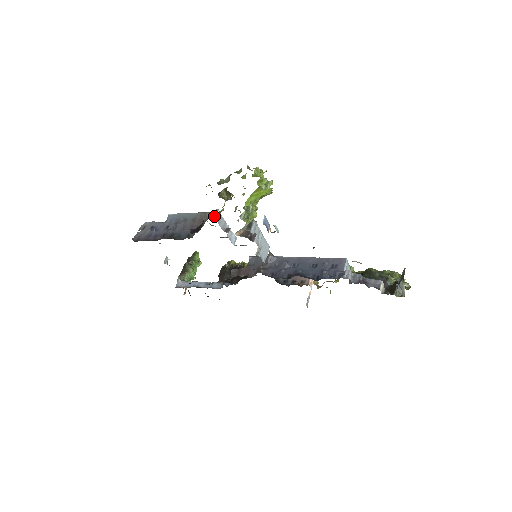
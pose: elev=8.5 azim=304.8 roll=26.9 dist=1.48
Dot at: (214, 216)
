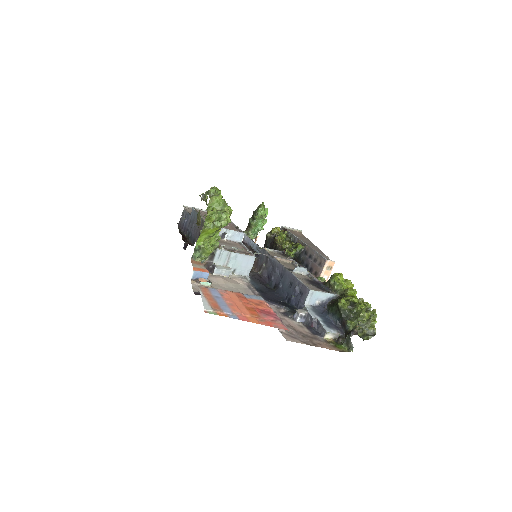
Dot at: occluded
